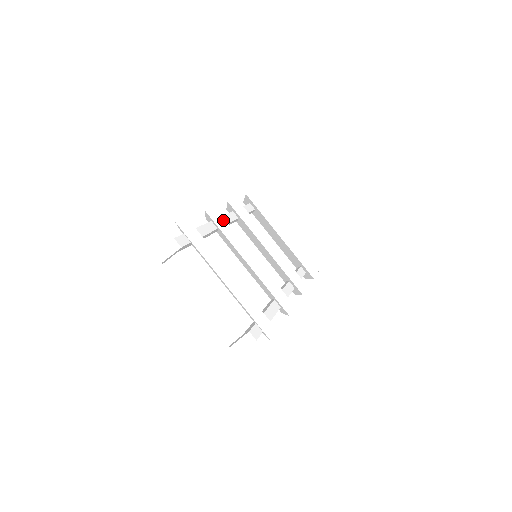
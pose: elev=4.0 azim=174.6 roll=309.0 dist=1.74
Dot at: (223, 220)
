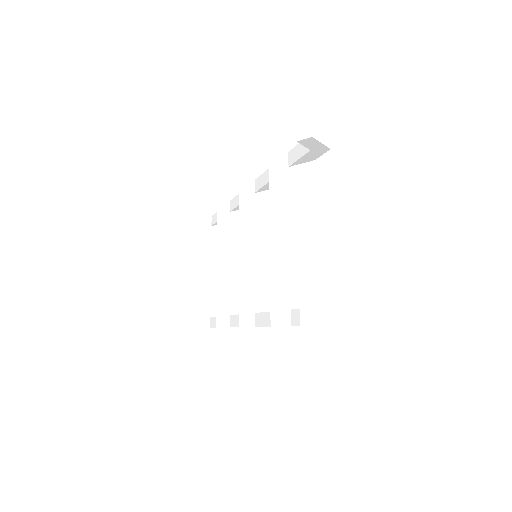
Dot at: occluded
